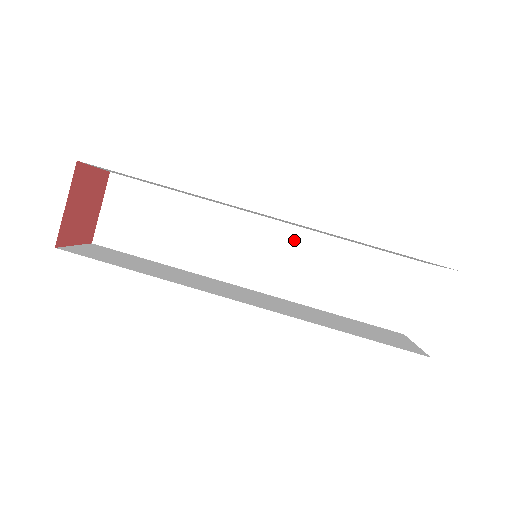
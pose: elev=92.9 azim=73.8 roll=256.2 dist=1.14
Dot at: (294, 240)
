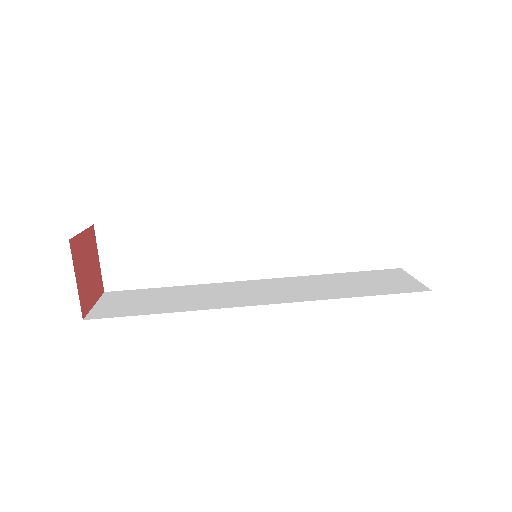
Dot at: (281, 224)
